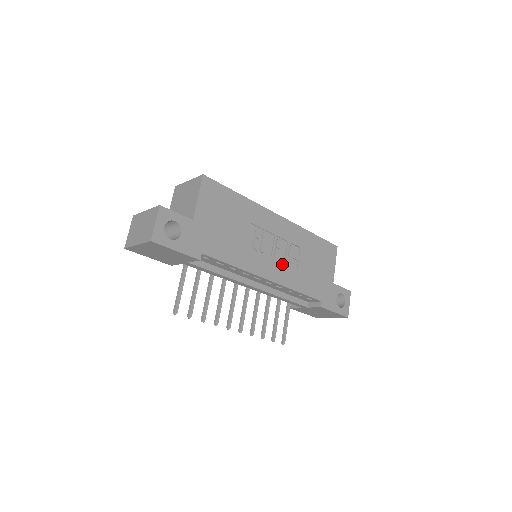
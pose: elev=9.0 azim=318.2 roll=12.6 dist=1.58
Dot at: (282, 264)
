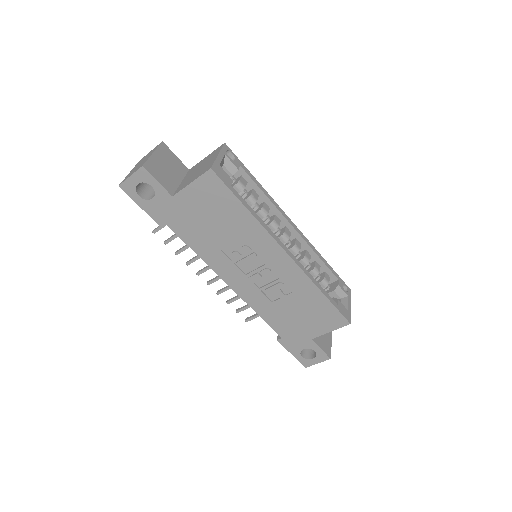
Dot at: (256, 287)
